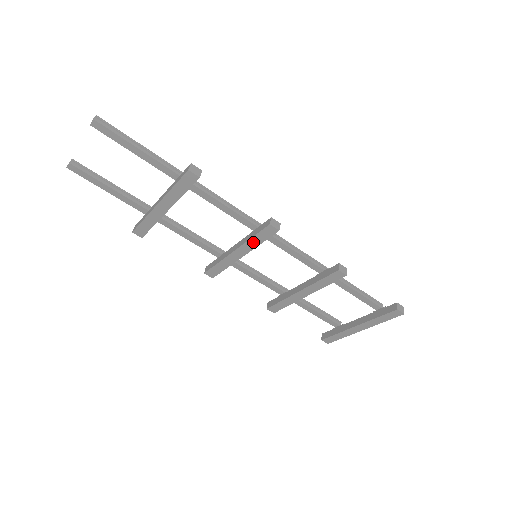
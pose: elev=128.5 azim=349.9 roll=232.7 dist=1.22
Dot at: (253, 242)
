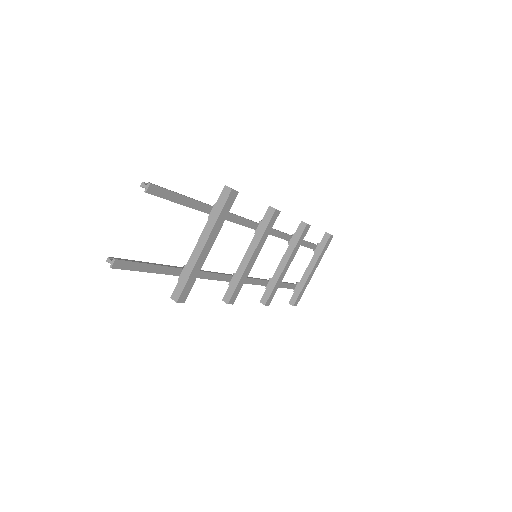
Dot at: (264, 237)
